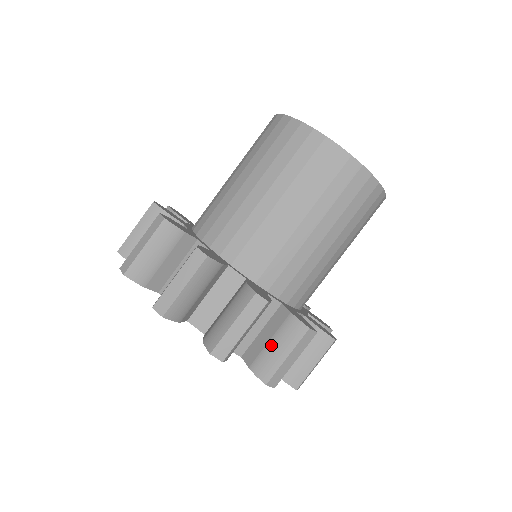
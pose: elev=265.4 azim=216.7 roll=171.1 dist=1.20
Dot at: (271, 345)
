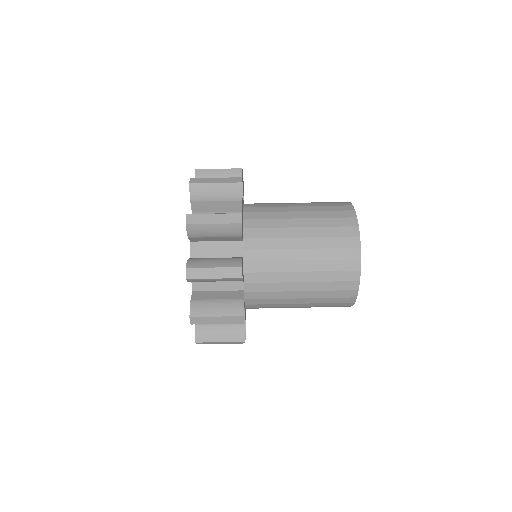
Dot at: occluded
